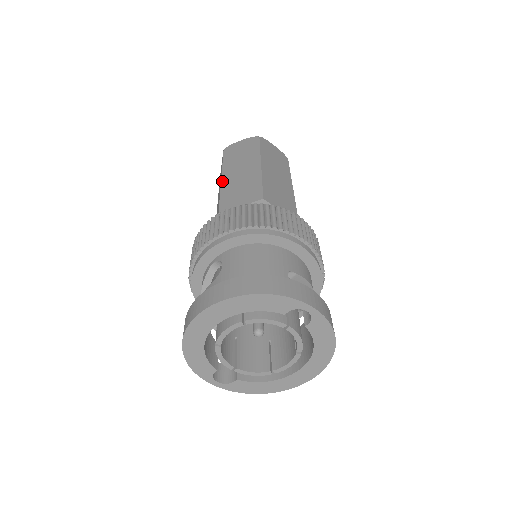
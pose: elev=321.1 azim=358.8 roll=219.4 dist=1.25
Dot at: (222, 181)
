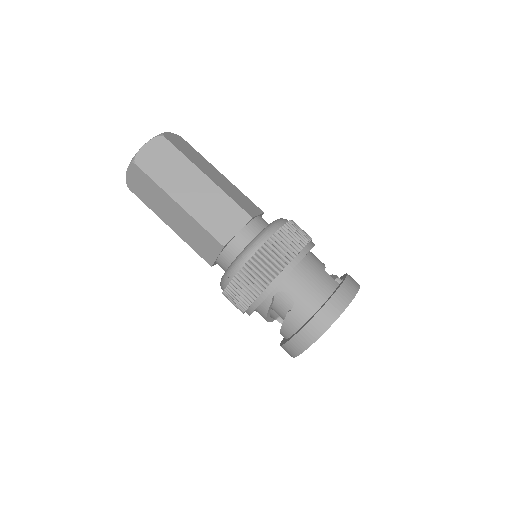
Dot at: (185, 209)
